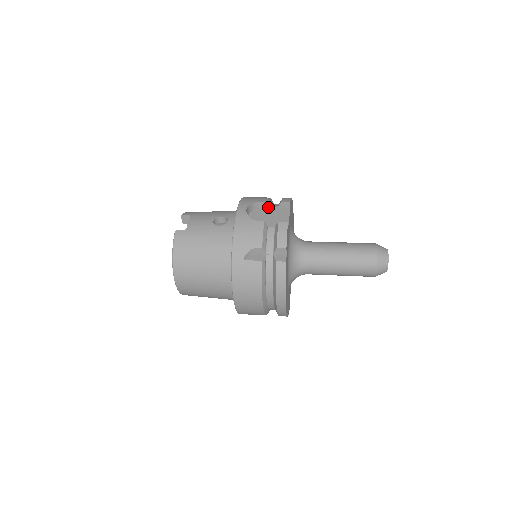
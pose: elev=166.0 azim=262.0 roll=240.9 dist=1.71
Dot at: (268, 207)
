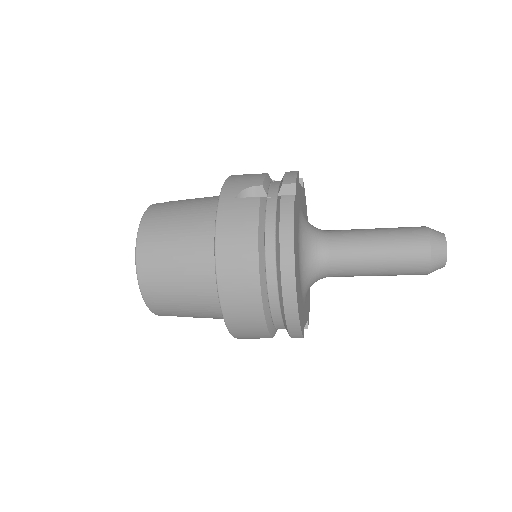
Dot at: occluded
